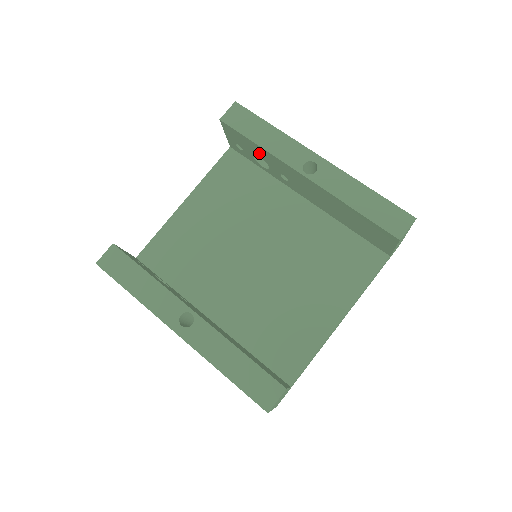
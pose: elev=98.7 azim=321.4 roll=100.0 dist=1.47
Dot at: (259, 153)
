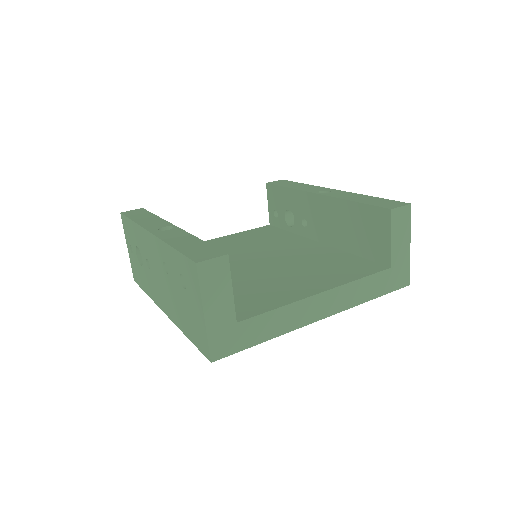
Dot at: (288, 202)
